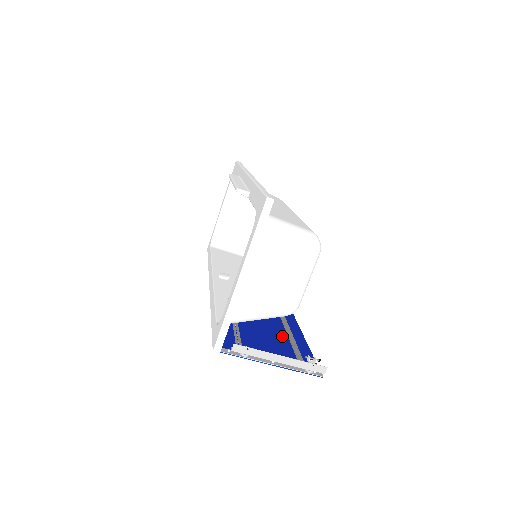
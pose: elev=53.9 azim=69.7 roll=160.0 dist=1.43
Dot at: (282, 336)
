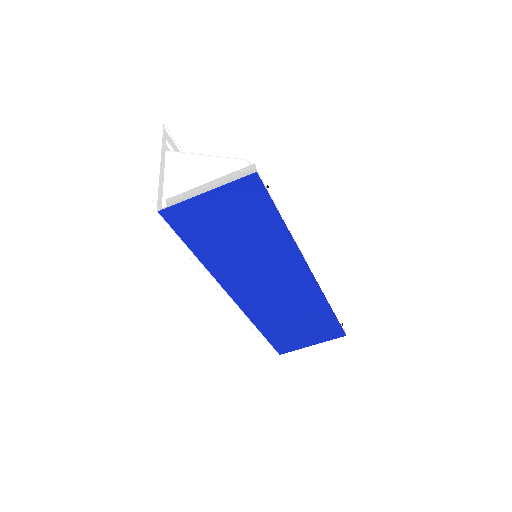
Dot at: (256, 229)
